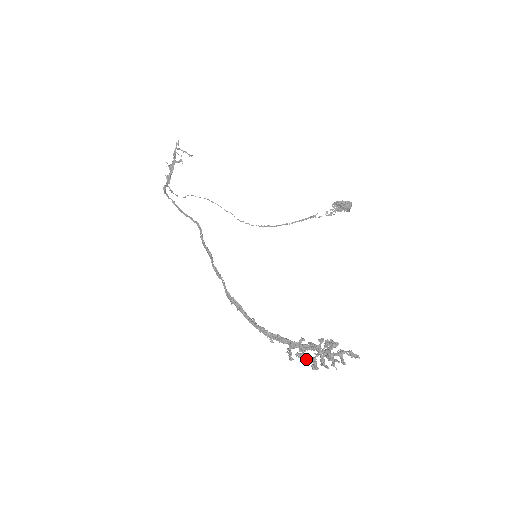
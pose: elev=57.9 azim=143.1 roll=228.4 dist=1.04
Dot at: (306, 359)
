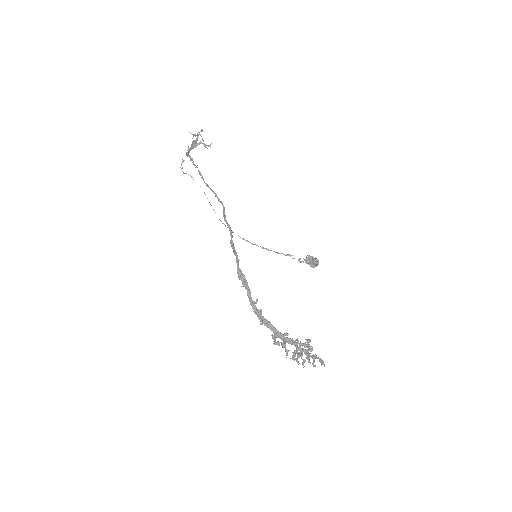
Dot at: (286, 349)
